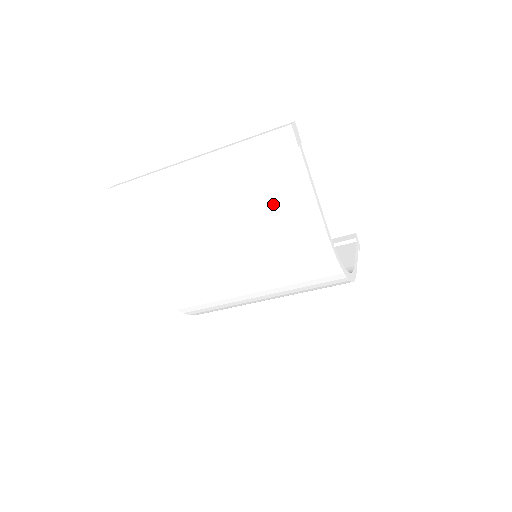
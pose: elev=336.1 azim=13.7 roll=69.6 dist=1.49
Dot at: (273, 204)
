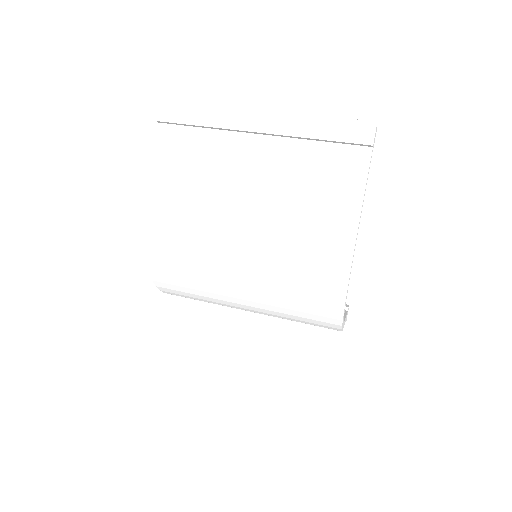
Dot at: (316, 192)
